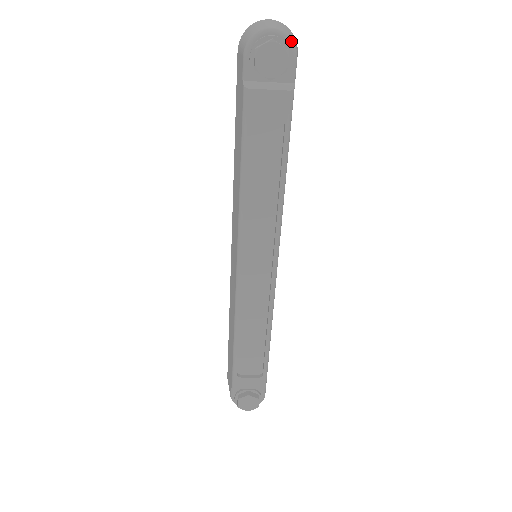
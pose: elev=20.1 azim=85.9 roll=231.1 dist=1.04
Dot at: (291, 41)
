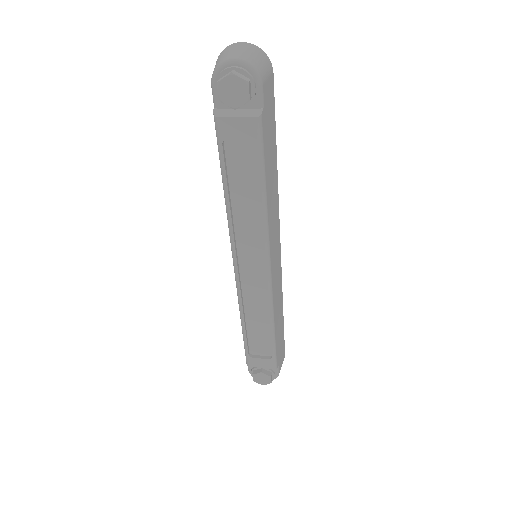
Dot at: (253, 70)
